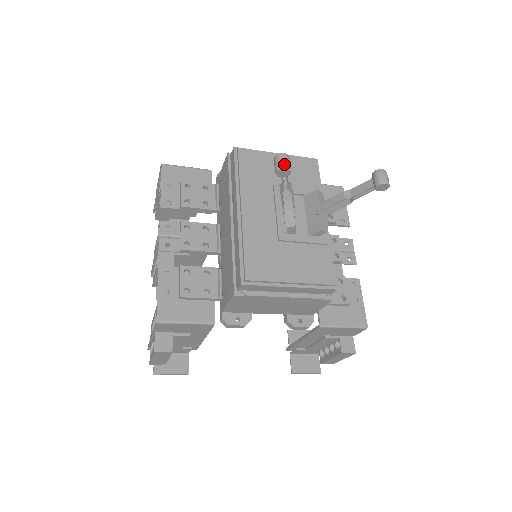
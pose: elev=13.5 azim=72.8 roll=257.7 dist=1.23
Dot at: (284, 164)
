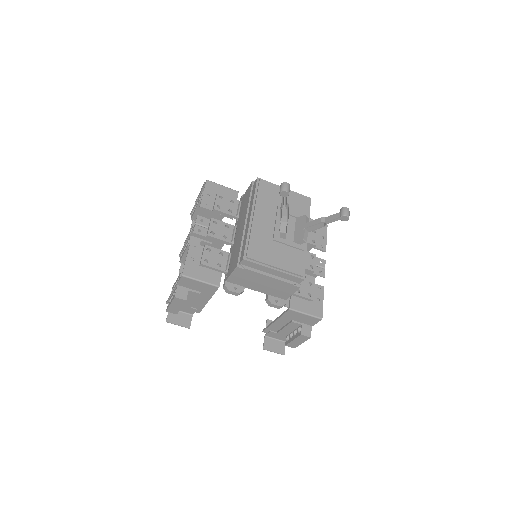
Dot at: (286, 189)
